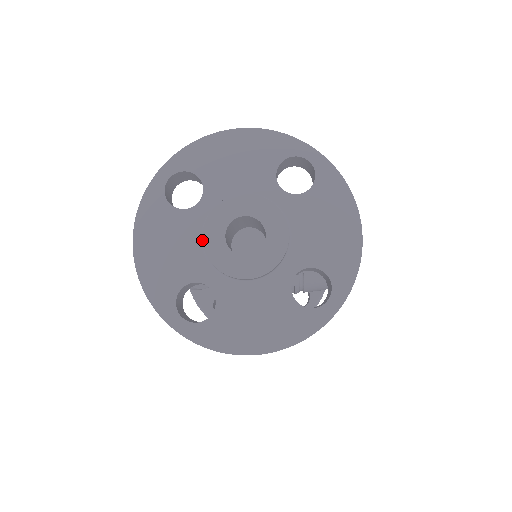
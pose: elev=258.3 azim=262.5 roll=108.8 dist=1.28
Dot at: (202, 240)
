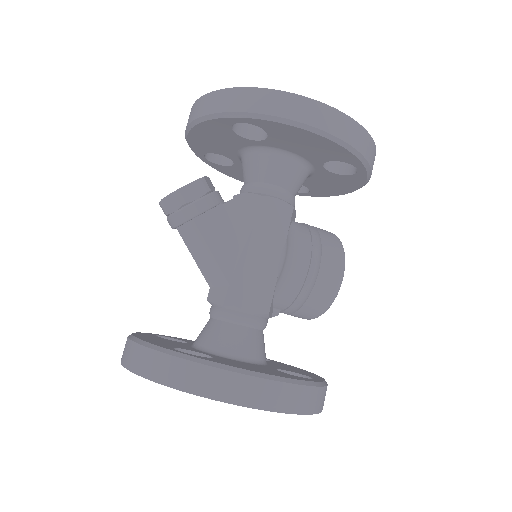
Dot at: occluded
